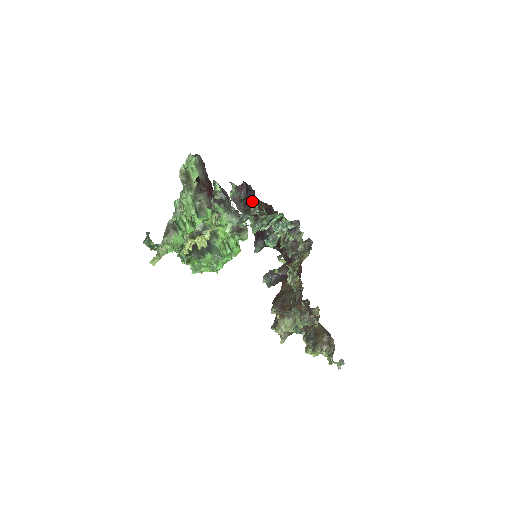
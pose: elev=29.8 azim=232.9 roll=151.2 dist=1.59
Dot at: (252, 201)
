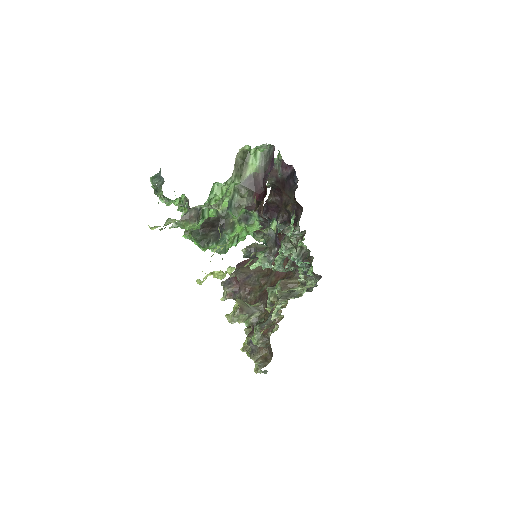
Dot at: (287, 188)
